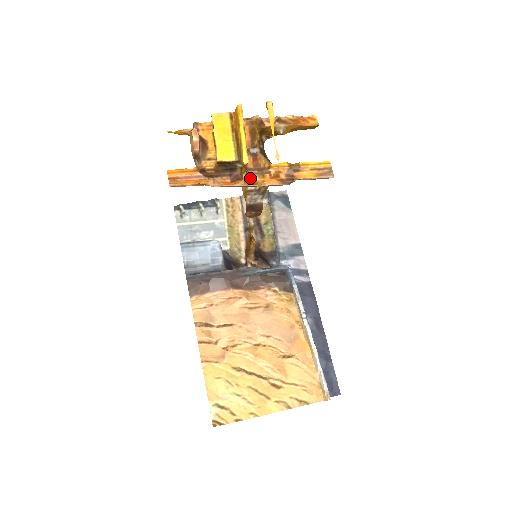
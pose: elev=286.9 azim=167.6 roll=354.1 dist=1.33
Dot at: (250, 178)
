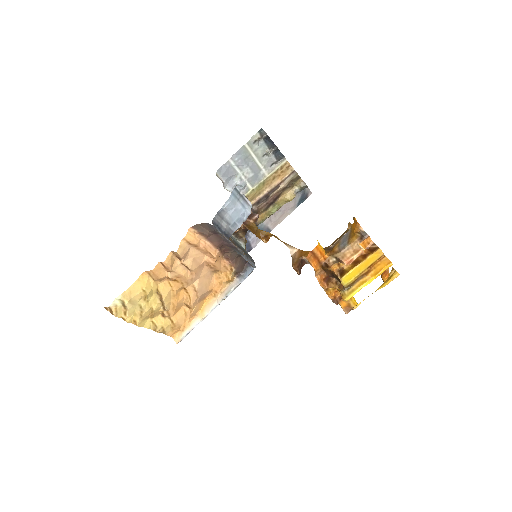
Dot at: occluded
